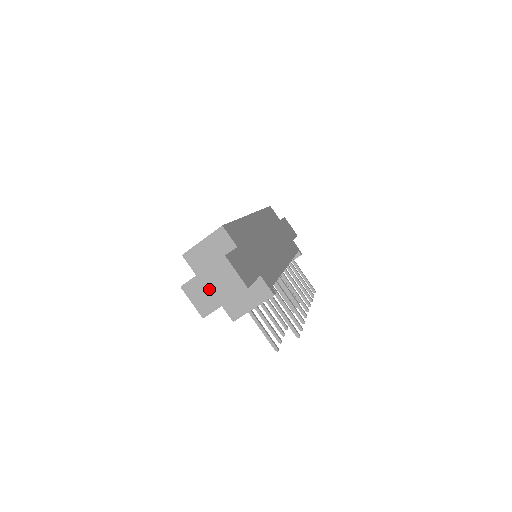
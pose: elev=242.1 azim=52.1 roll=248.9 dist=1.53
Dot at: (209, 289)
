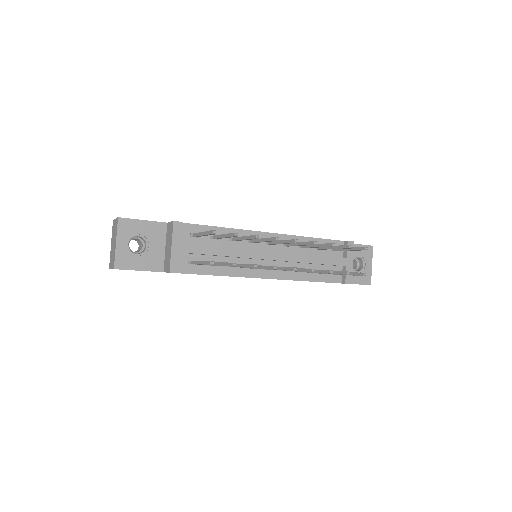
Dot at: (113, 248)
